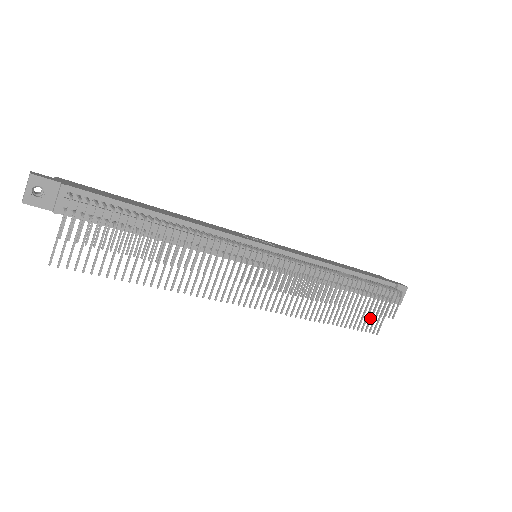
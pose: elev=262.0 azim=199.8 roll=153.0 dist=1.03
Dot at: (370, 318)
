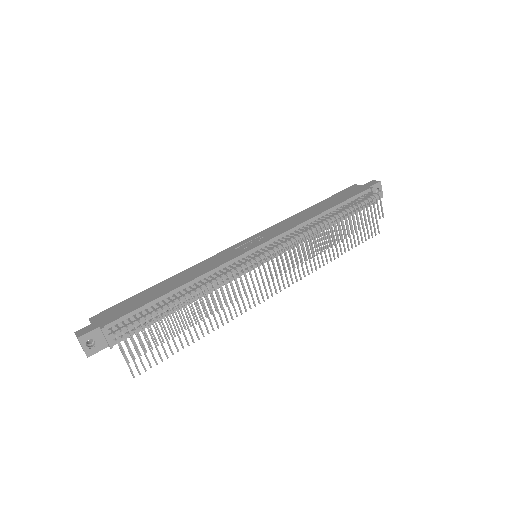
Dot at: (366, 228)
